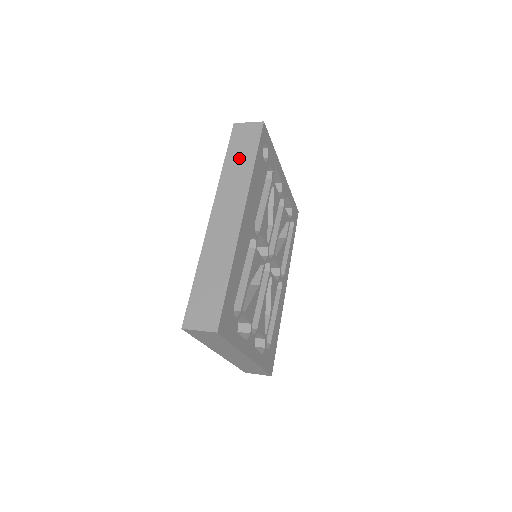
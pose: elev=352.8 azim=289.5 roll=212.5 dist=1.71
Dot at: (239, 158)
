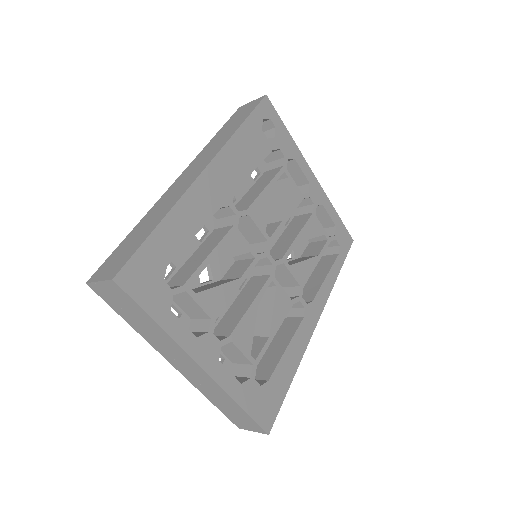
Dot at: (228, 128)
